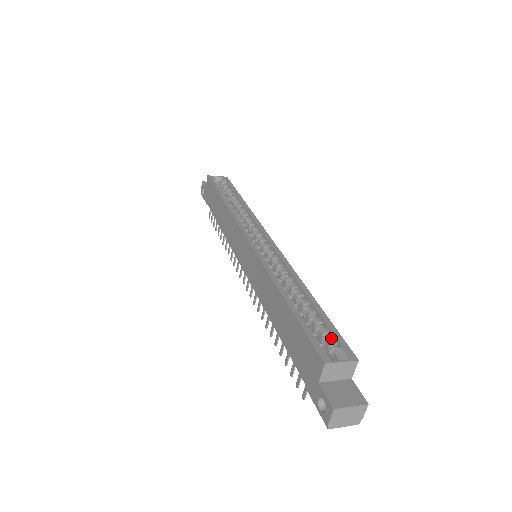
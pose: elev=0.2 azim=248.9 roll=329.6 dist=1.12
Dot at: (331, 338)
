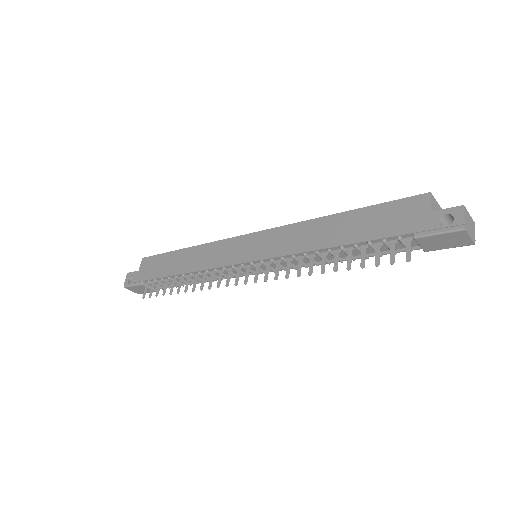
Dot at: occluded
